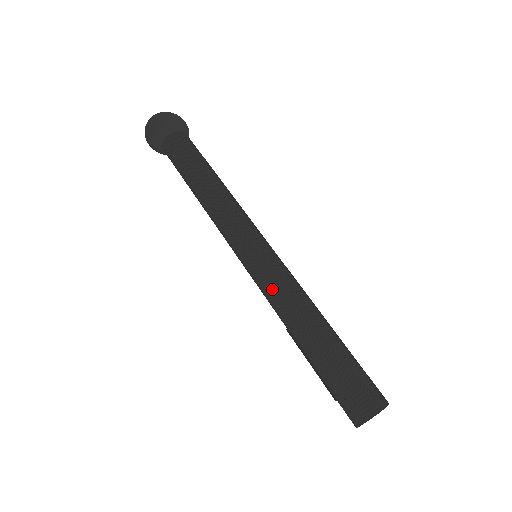
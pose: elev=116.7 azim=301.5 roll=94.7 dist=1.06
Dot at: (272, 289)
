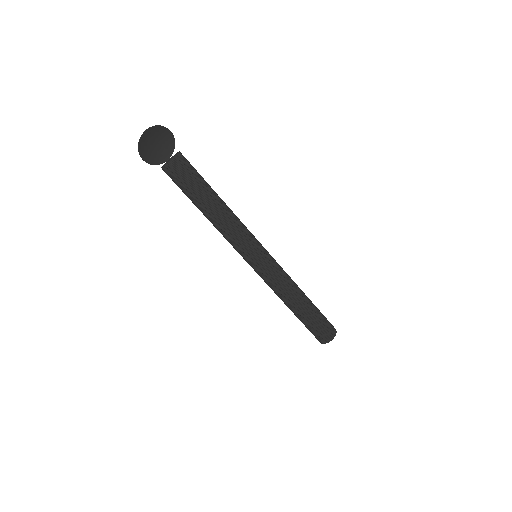
Dot at: (275, 285)
